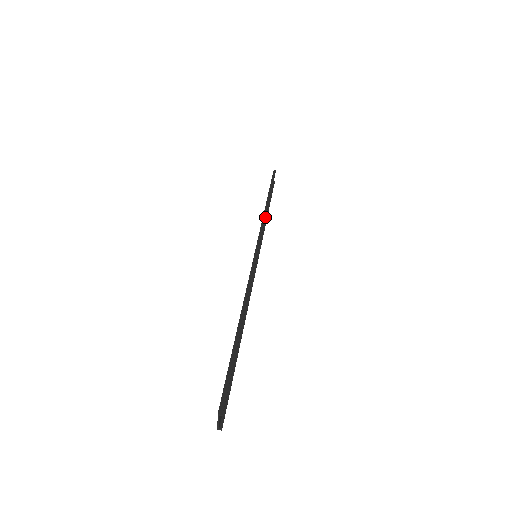
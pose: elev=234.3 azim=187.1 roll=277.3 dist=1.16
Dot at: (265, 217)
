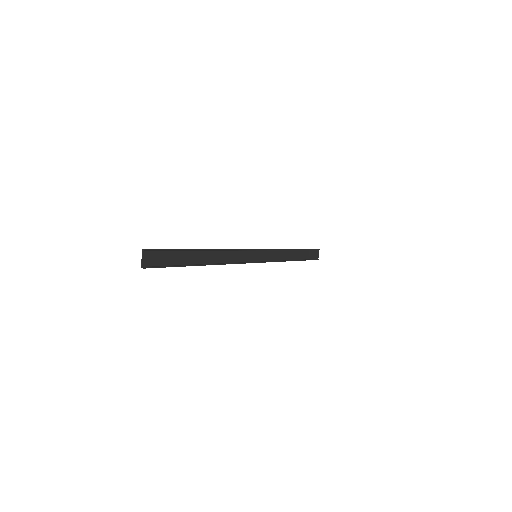
Dot at: (282, 249)
